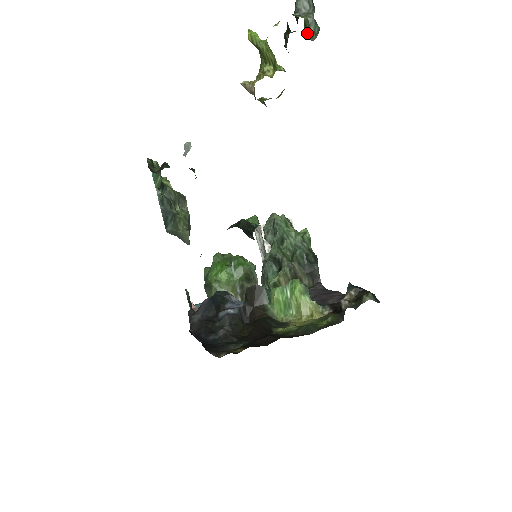
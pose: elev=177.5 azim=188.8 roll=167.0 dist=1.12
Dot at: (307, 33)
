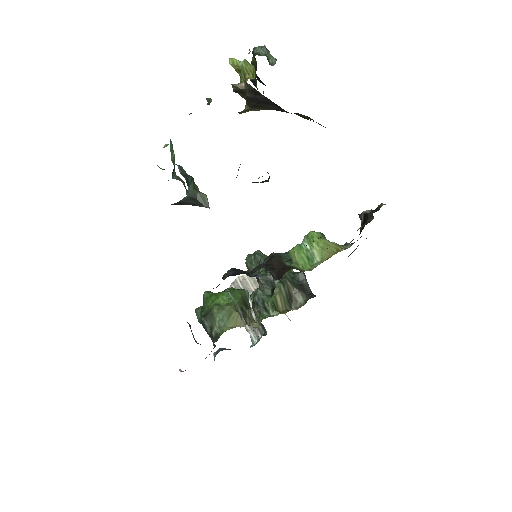
Dot at: occluded
